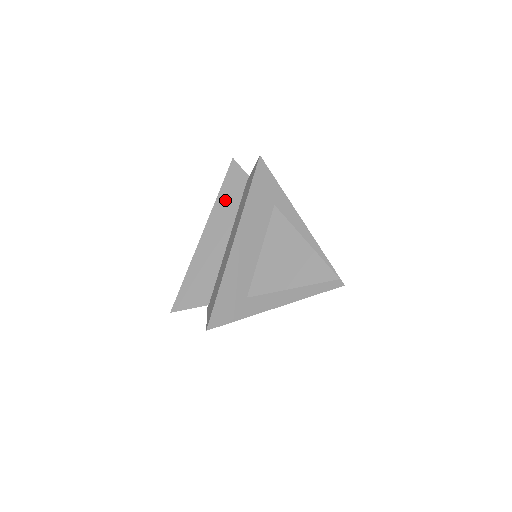
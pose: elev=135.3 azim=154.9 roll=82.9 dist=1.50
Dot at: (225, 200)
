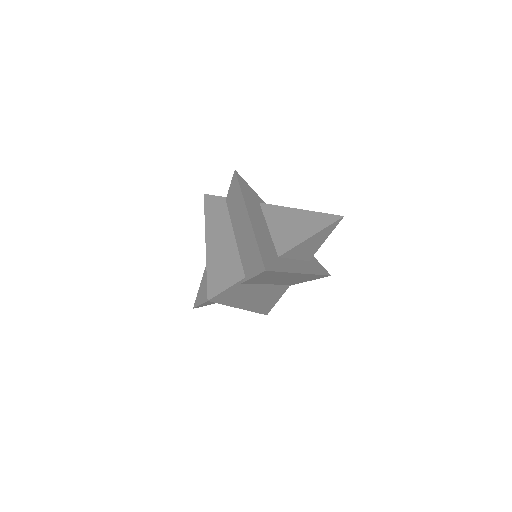
Dot at: (214, 215)
